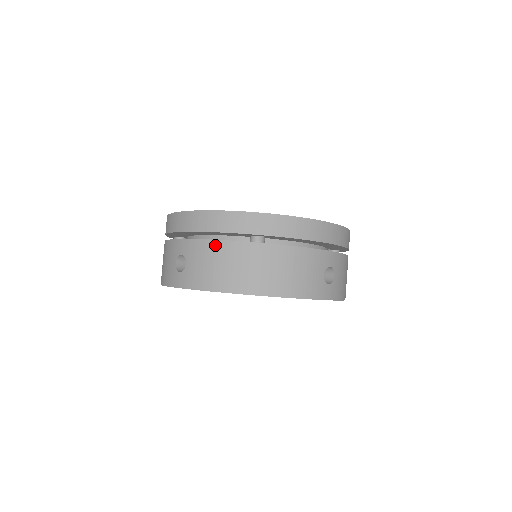
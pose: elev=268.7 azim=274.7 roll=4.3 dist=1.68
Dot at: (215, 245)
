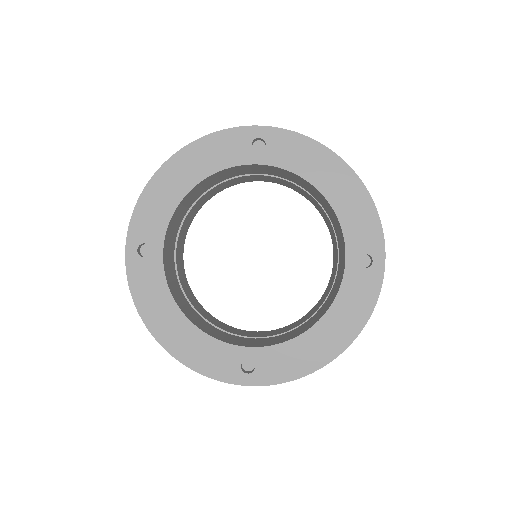
Dot at: occluded
